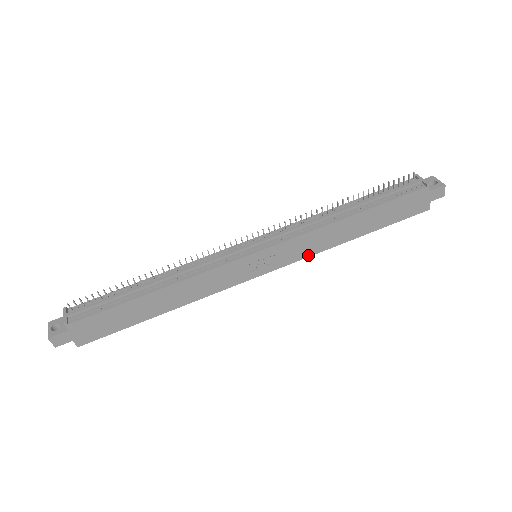
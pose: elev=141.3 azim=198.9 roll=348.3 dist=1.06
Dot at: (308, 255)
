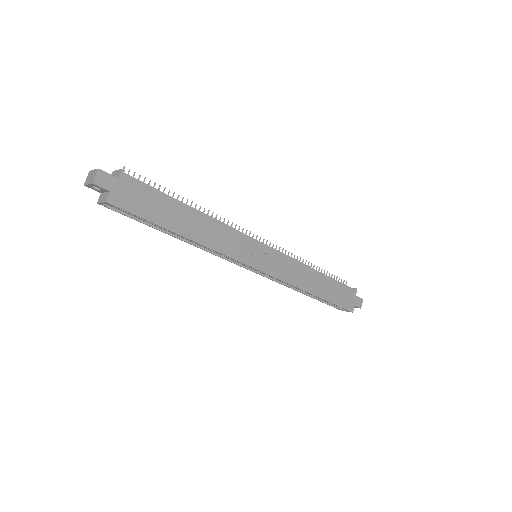
Dot at: (287, 281)
